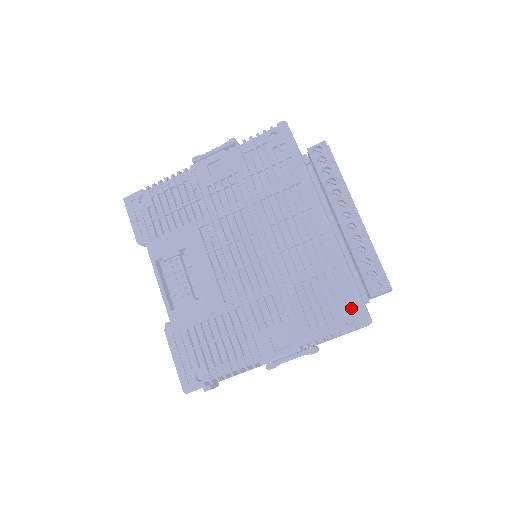
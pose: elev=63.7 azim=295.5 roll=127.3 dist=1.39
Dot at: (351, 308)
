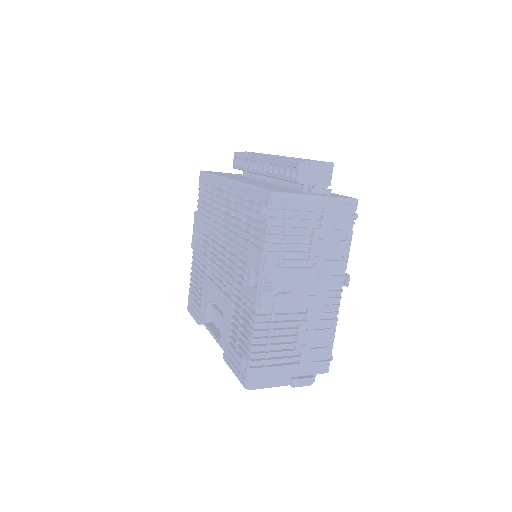
Dot at: occluded
